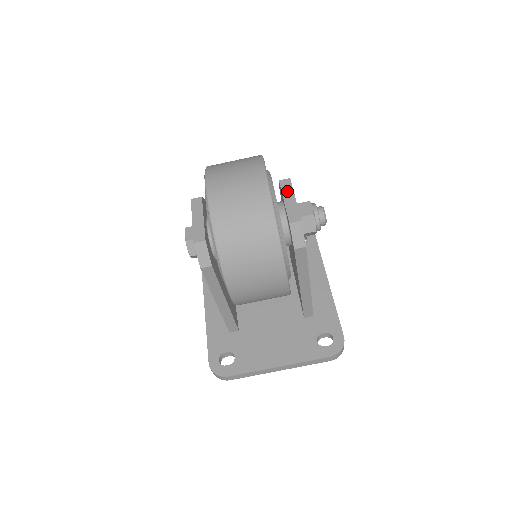
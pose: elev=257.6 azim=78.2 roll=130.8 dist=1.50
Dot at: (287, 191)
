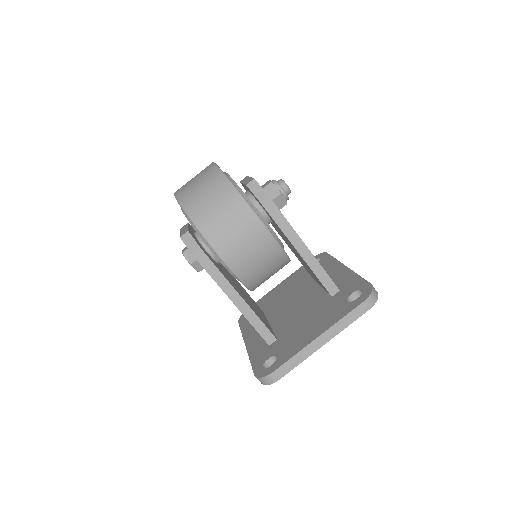
Dot at: occluded
